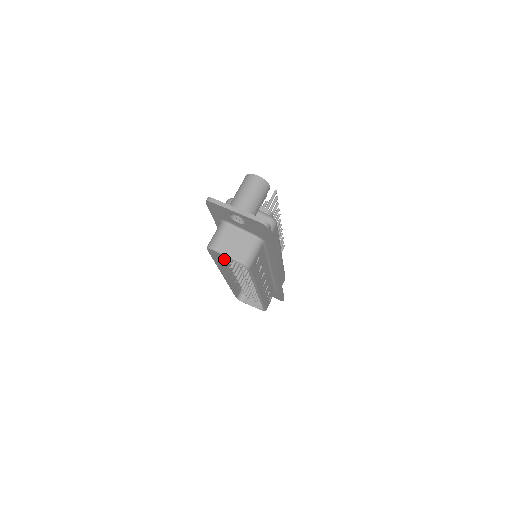
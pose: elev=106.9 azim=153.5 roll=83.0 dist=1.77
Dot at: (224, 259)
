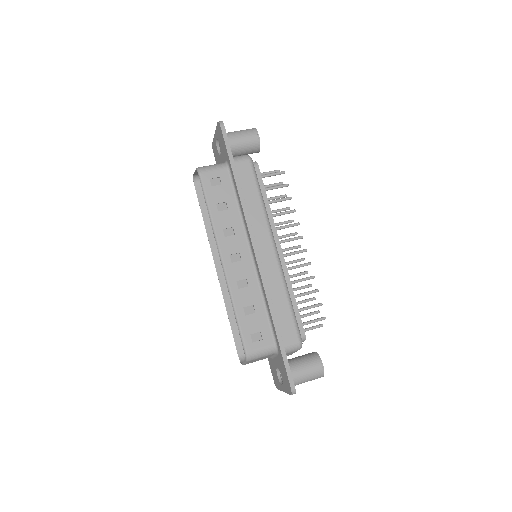
Dot at: occluded
